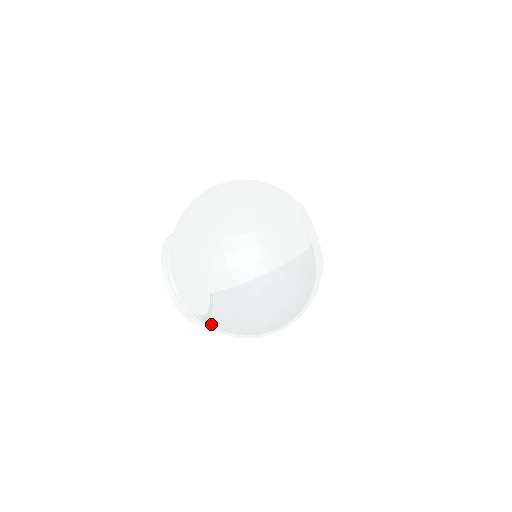
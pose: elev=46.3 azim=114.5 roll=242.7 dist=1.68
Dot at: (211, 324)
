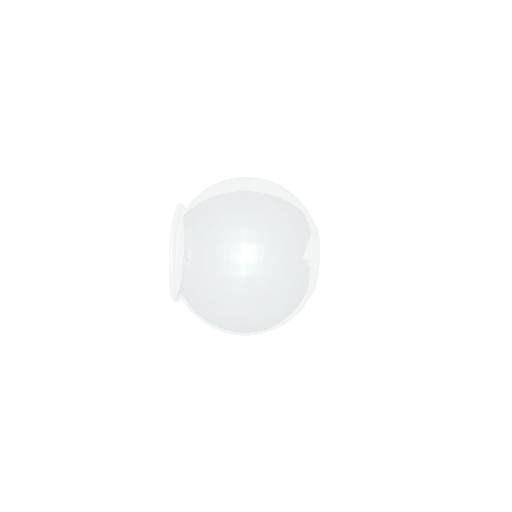
Dot at: (205, 229)
